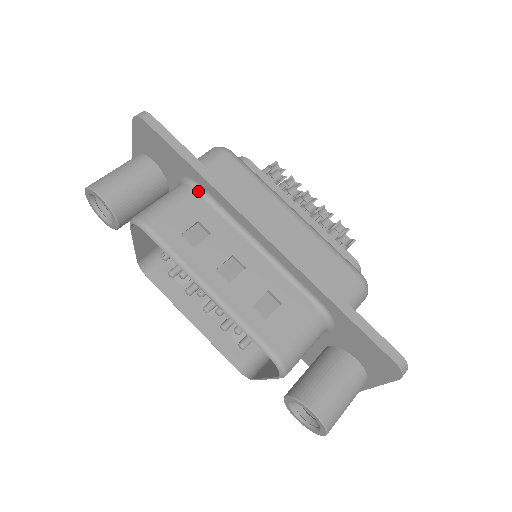
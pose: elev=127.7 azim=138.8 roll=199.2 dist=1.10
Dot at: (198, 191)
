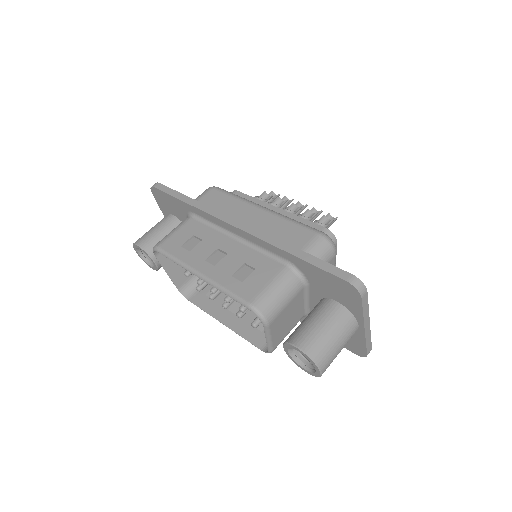
Dot at: (194, 218)
